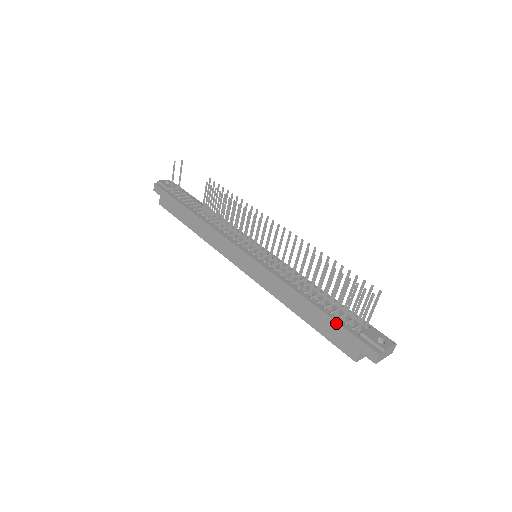
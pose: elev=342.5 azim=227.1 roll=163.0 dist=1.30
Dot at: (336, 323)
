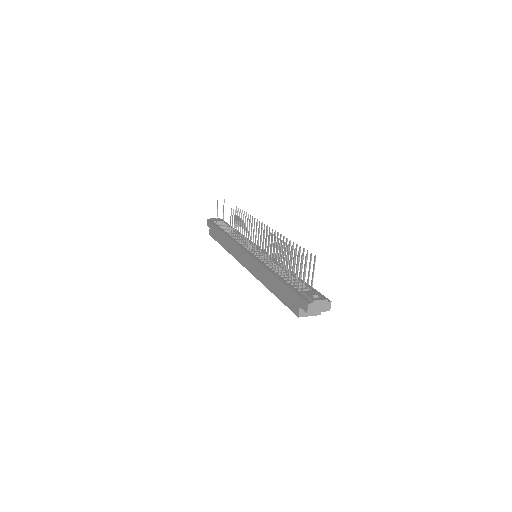
Dot at: (287, 287)
